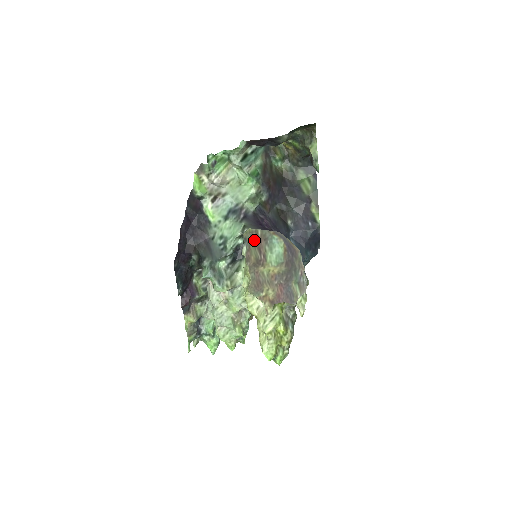
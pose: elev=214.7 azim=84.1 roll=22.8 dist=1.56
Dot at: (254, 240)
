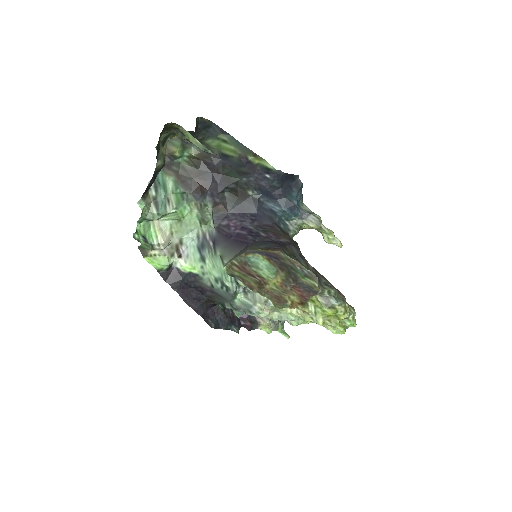
Dot at: (238, 271)
